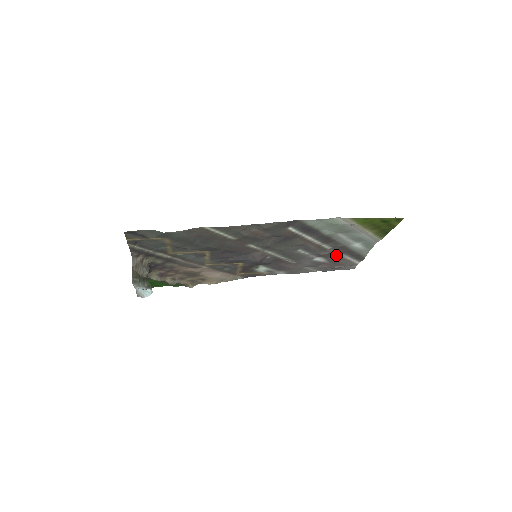
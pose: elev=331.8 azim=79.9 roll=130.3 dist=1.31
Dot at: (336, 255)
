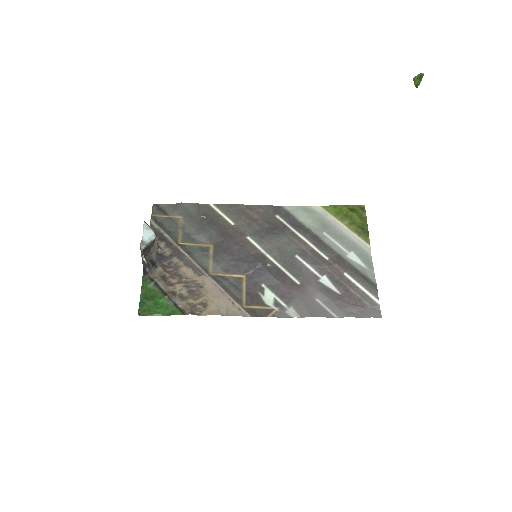
Dot at: (341, 277)
